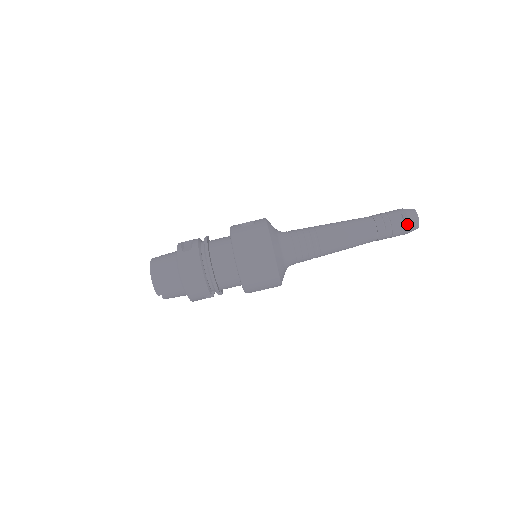
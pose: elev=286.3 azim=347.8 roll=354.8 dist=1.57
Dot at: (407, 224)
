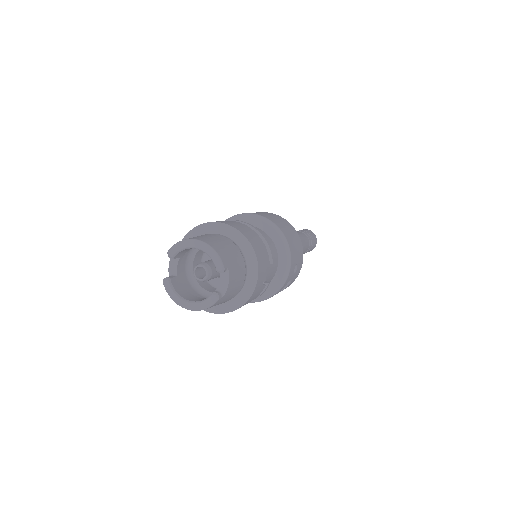
Dot at: (313, 233)
